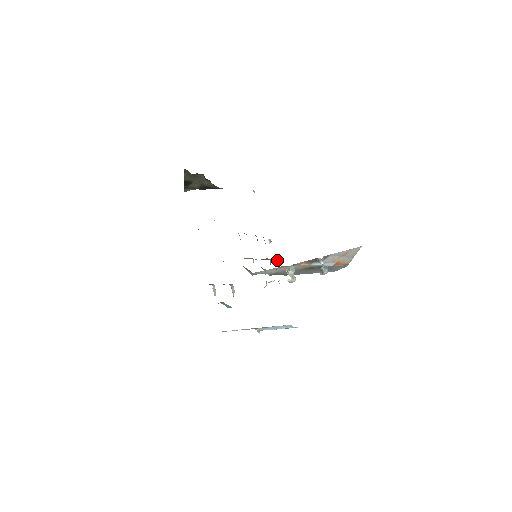
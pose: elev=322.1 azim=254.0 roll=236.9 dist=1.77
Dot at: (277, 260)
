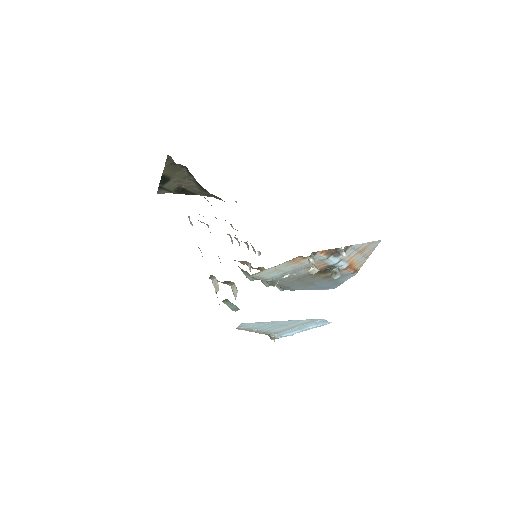
Dot at: occluded
